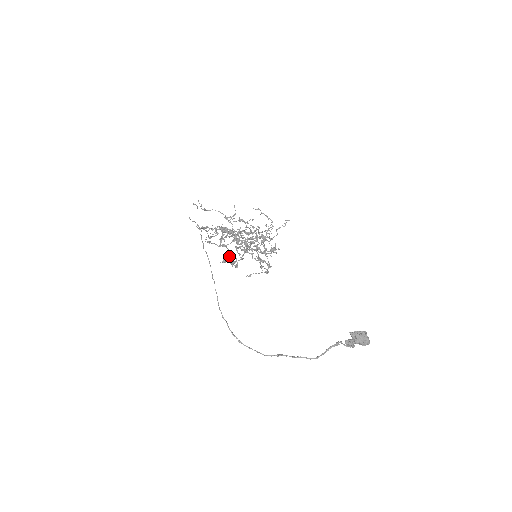
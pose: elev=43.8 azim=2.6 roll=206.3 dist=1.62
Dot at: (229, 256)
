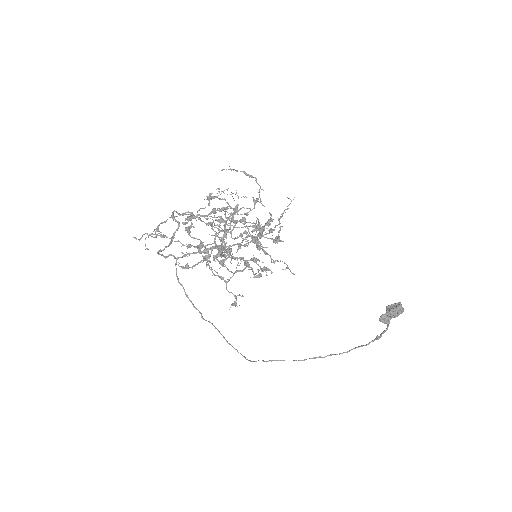
Dot at: (211, 251)
